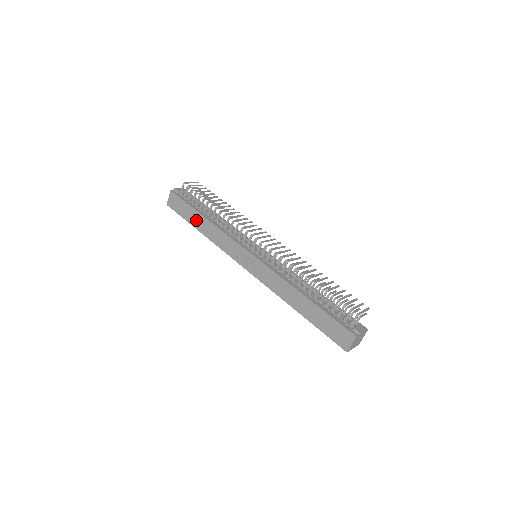
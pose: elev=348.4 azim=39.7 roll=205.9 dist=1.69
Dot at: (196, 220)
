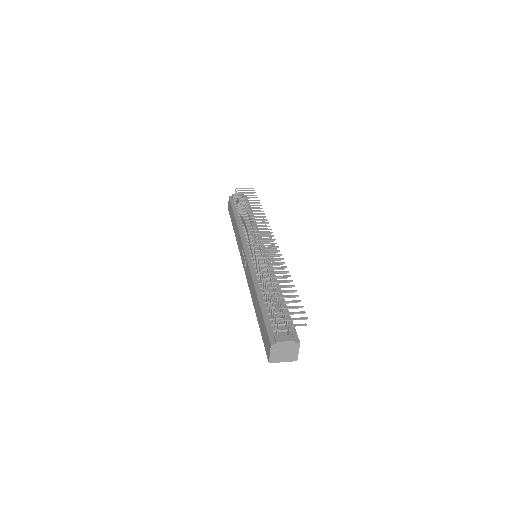
Dot at: (233, 222)
